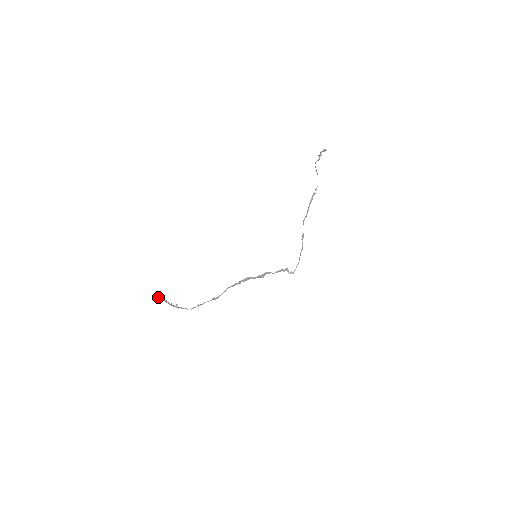
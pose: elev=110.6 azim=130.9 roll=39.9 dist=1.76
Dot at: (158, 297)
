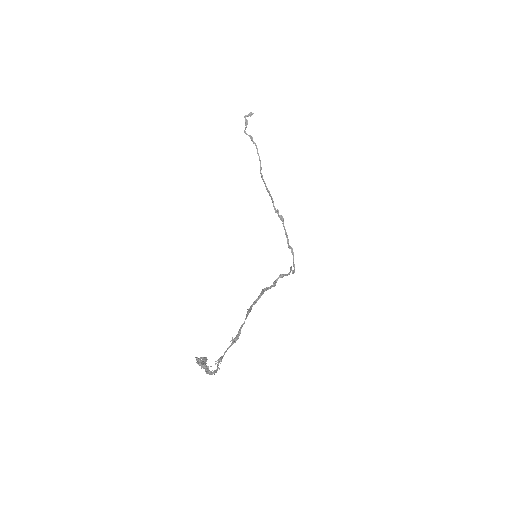
Dot at: (201, 358)
